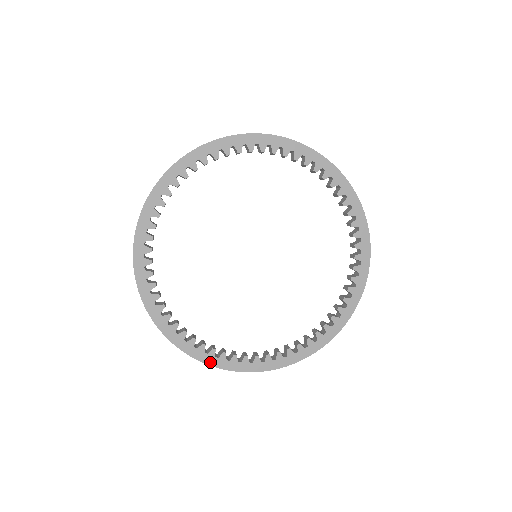
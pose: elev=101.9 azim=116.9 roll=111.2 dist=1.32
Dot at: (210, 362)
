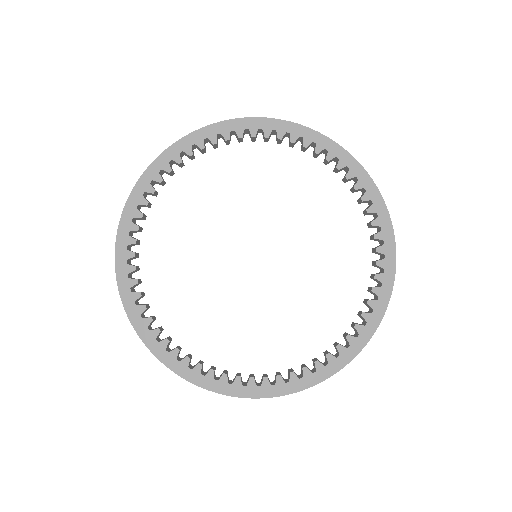
Dot at: (147, 341)
